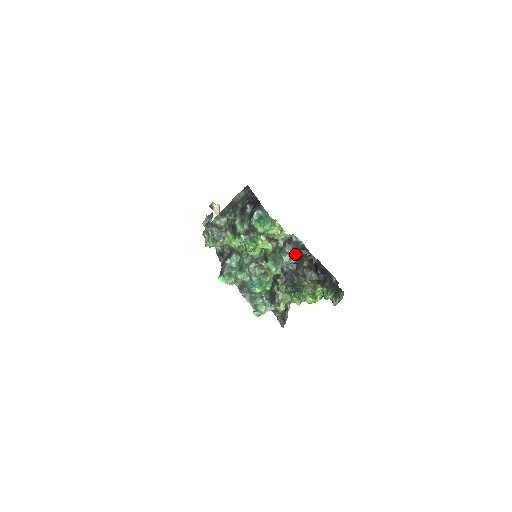
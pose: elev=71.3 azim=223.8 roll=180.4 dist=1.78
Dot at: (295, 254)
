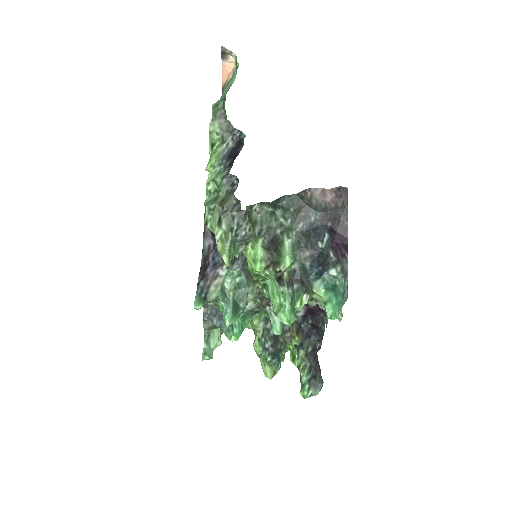
Dot at: occluded
